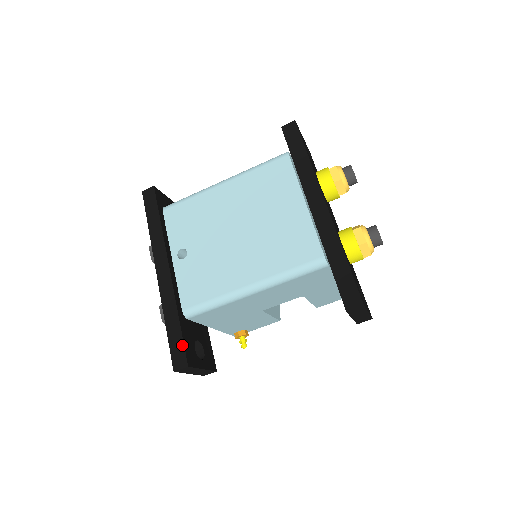
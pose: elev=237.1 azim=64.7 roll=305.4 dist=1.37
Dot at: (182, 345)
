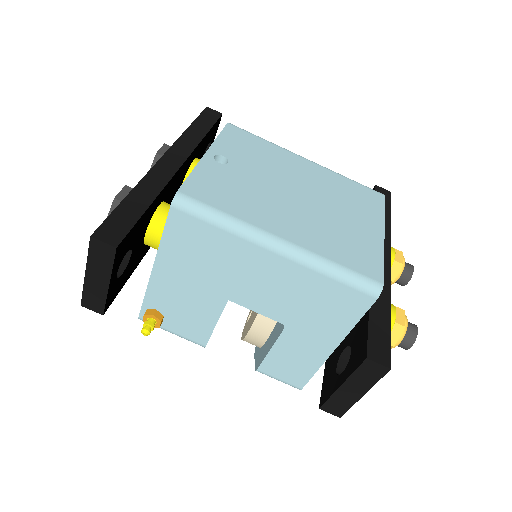
Dot at: (131, 225)
